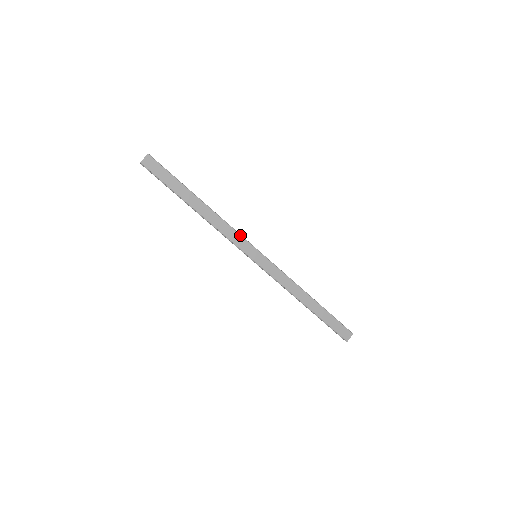
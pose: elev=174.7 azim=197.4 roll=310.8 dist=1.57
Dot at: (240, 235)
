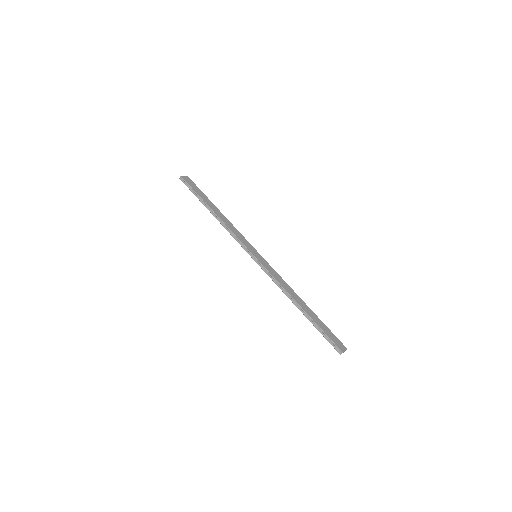
Dot at: occluded
